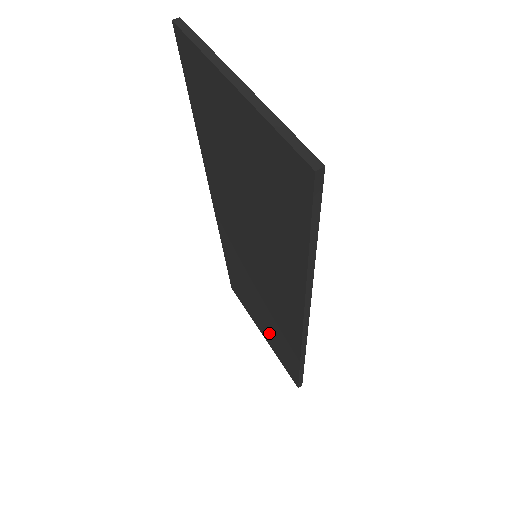
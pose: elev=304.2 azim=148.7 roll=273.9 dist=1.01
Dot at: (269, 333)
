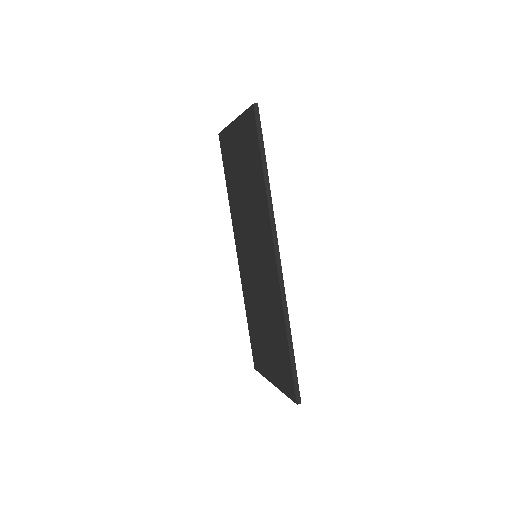
Dot at: (274, 358)
